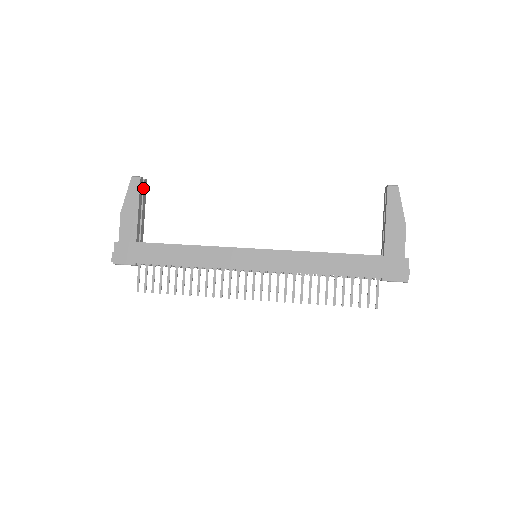
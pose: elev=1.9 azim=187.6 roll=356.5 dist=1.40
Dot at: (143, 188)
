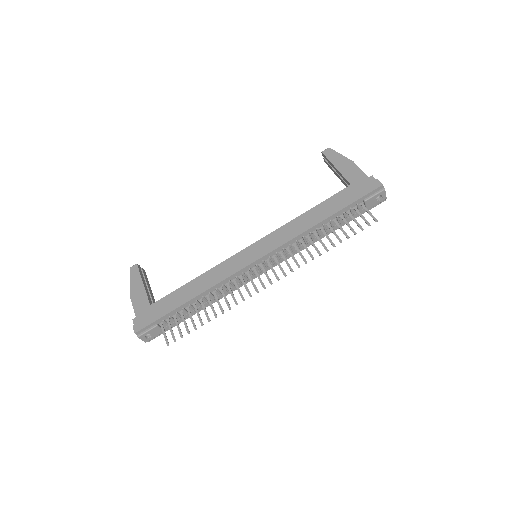
Dot at: (143, 274)
